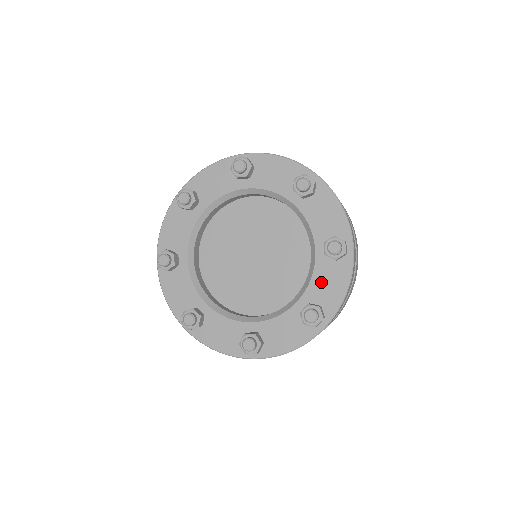
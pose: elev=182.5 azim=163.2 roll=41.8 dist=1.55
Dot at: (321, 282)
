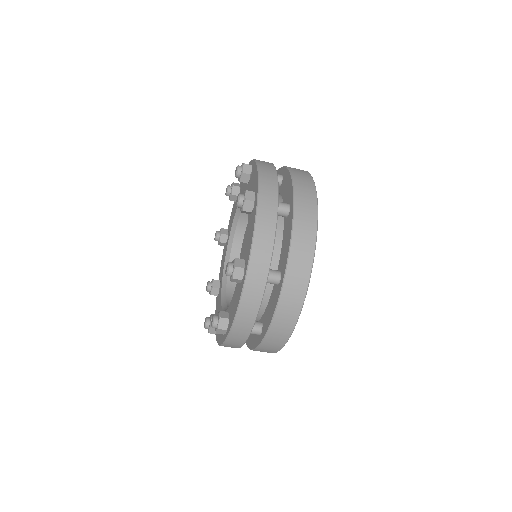
Dot at: (234, 297)
